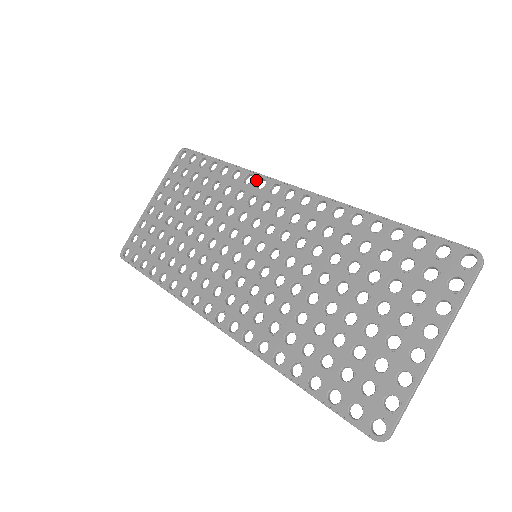
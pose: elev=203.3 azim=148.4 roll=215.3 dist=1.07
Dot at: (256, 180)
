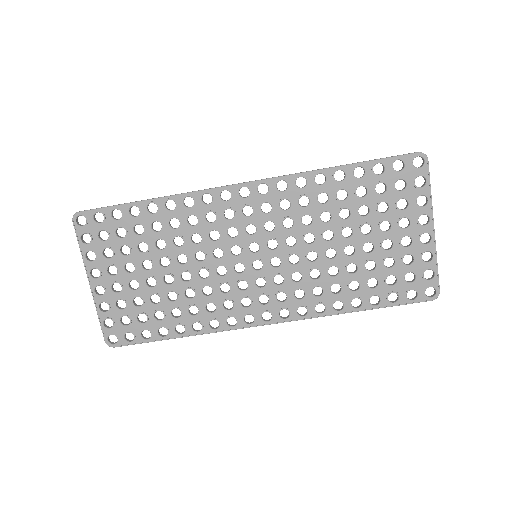
Dot at: (199, 199)
